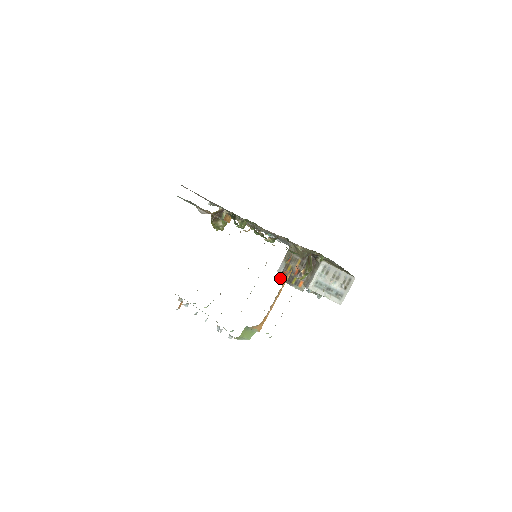
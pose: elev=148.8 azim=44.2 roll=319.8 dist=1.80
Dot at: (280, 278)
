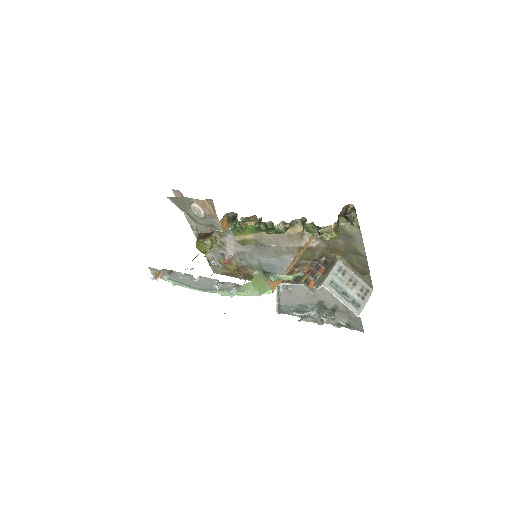
Dot at: (283, 282)
